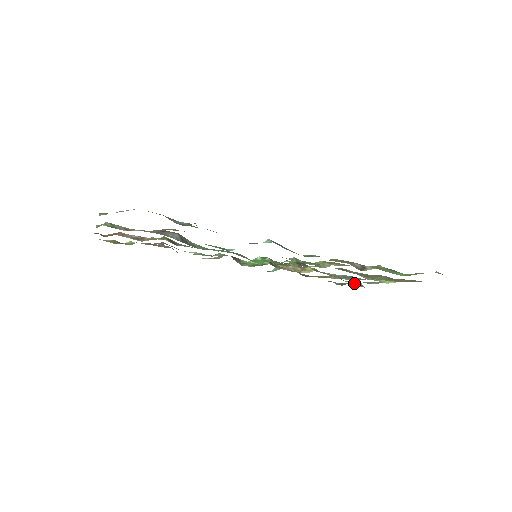
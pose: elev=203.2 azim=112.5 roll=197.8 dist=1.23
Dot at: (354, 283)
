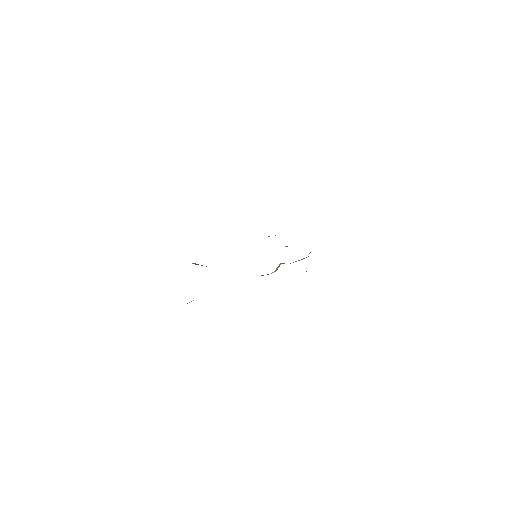
Dot at: occluded
